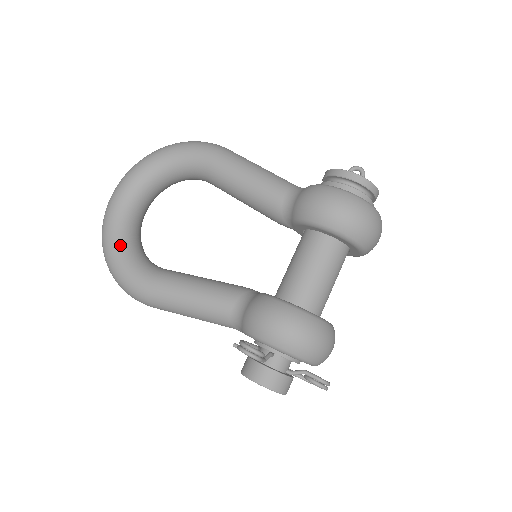
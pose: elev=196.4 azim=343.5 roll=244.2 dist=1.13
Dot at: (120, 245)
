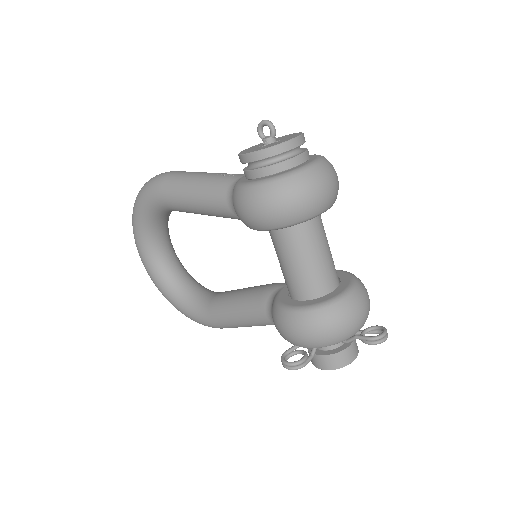
Dot at: (175, 298)
